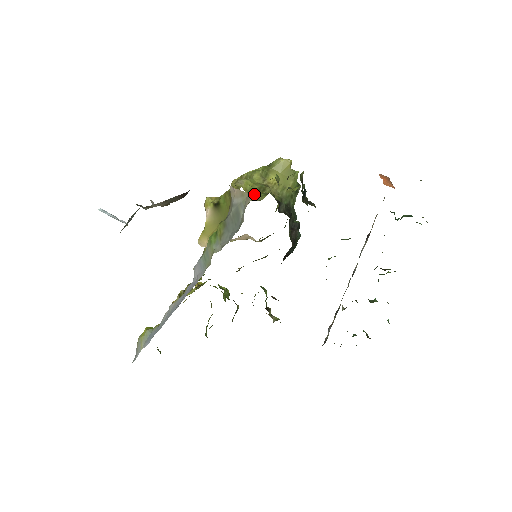
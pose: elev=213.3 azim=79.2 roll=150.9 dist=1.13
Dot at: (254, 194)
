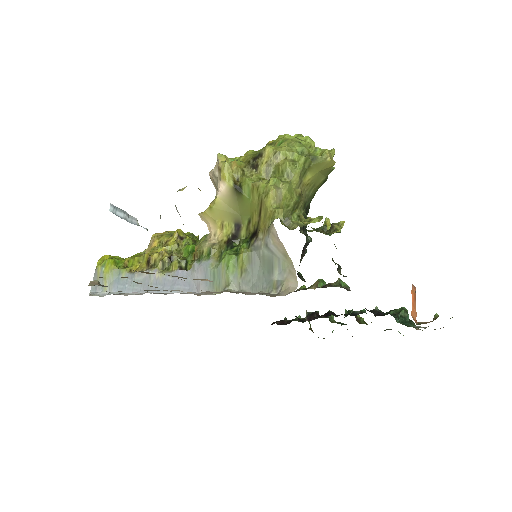
Dot at: (287, 214)
